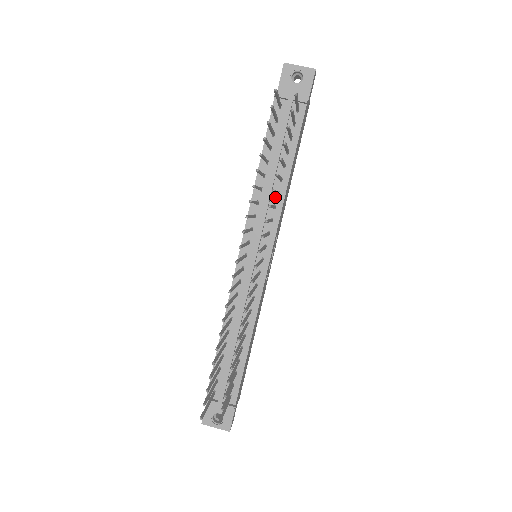
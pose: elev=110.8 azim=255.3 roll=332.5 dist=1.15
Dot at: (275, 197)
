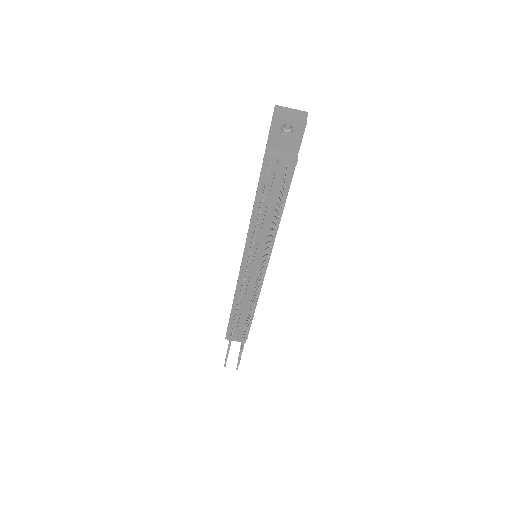
Dot at: (269, 229)
